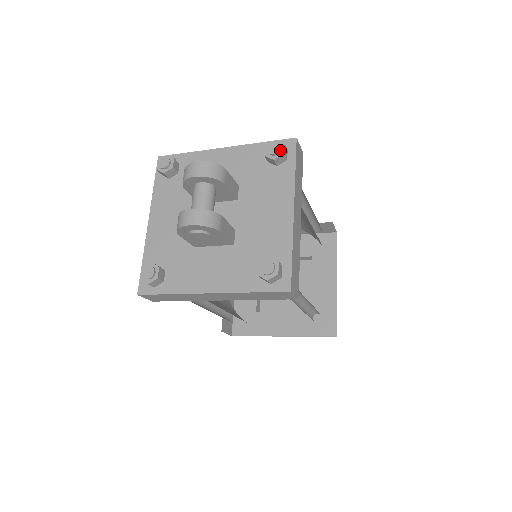
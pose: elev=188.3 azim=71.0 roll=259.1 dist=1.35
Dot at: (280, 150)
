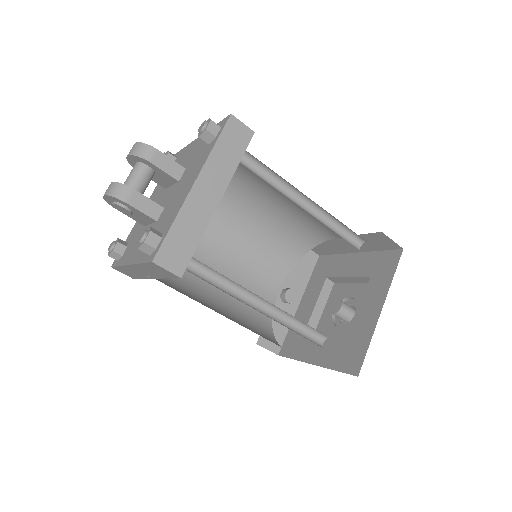
Dot at: (205, 127)
